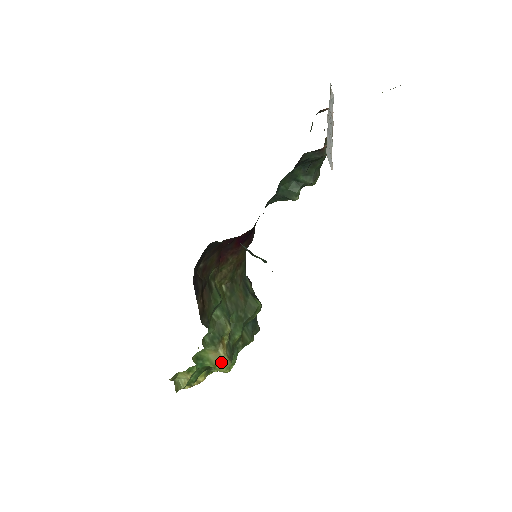
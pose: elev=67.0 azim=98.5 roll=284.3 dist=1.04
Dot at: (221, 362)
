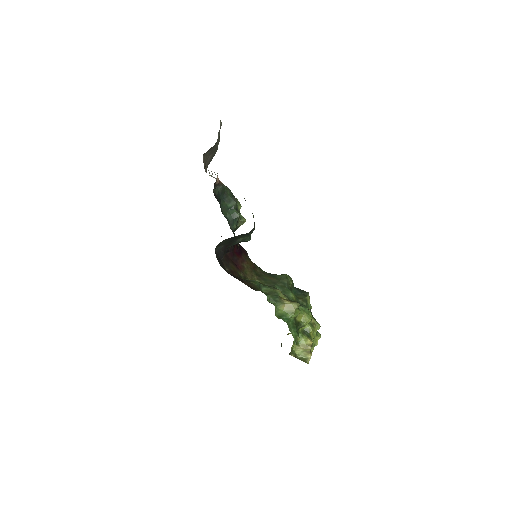
Dot at: (293, 307)
